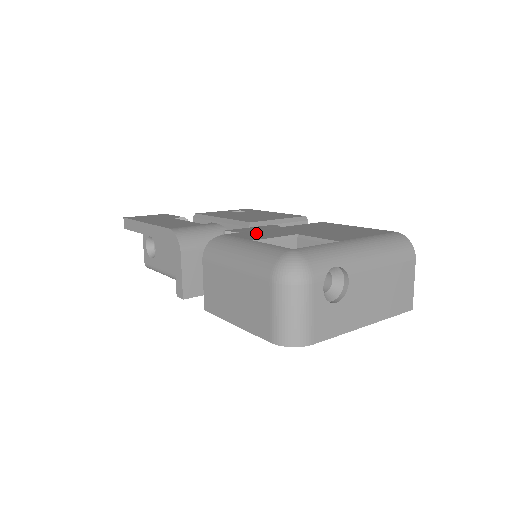
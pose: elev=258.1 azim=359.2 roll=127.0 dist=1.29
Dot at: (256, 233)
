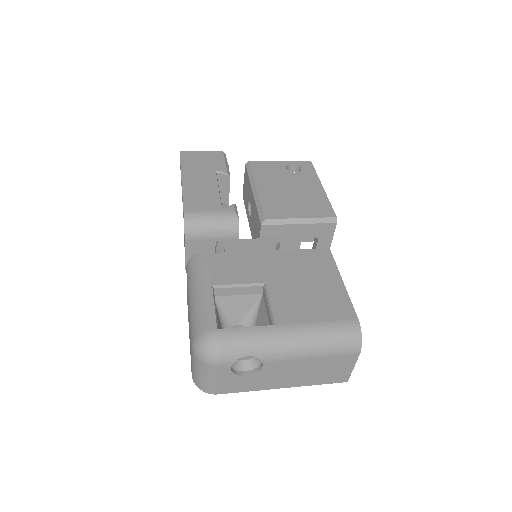
Dot at: (235, 263)
